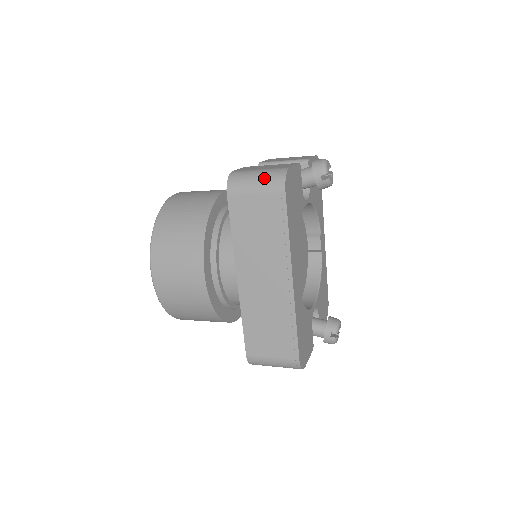
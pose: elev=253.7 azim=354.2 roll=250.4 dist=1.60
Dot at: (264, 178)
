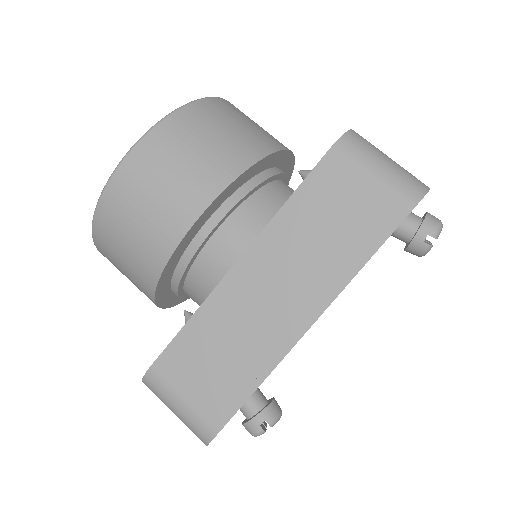
Dot at: (397, 171)
